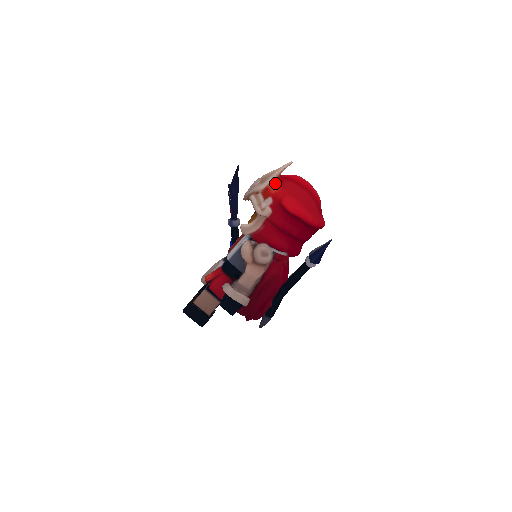
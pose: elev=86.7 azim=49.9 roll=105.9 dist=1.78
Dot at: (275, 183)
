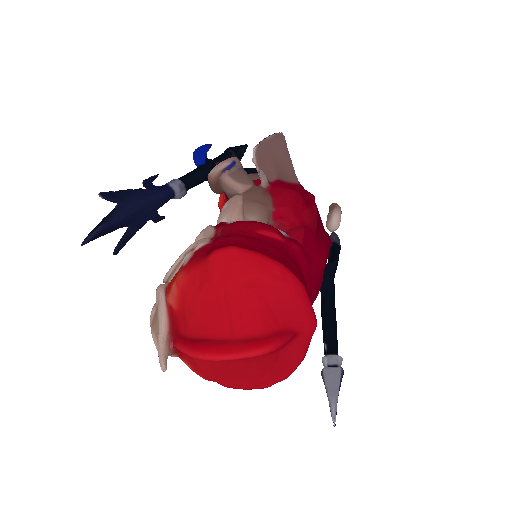
Dot at: (183, 360)
